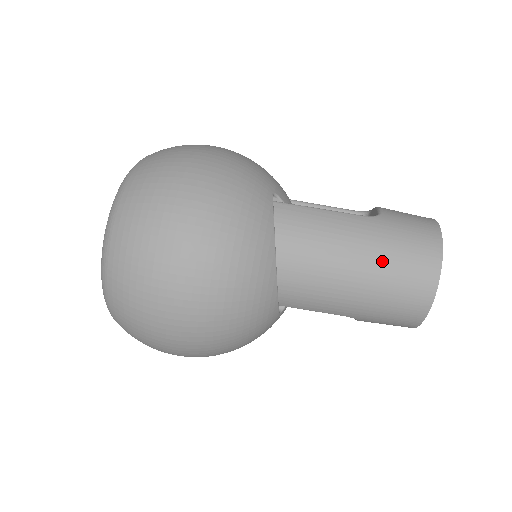
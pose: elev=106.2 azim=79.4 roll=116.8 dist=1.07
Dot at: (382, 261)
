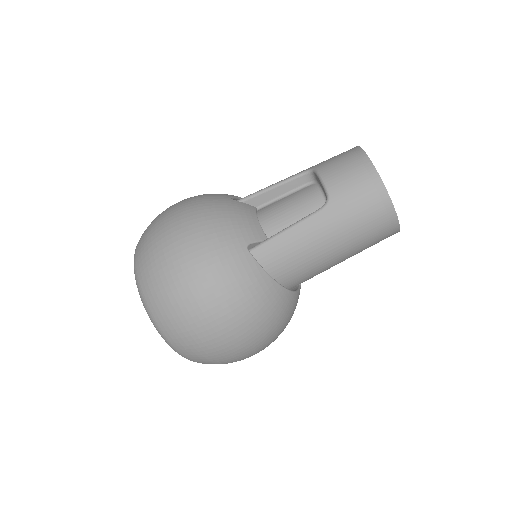
Dot at: (352, 237)
